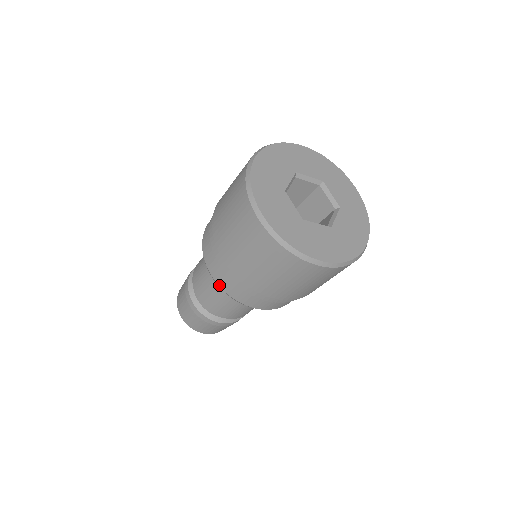
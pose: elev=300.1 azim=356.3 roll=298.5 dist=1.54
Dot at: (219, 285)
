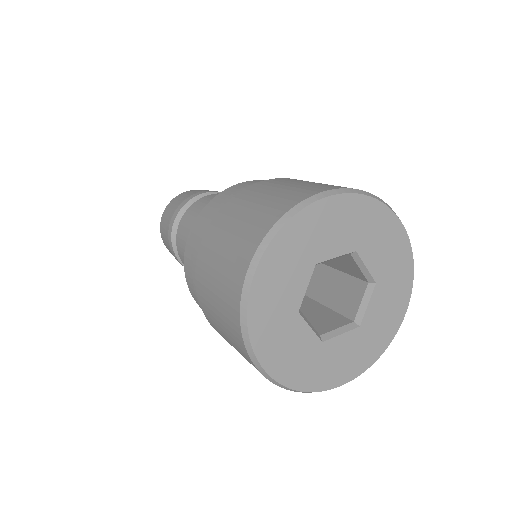
Dot at: occluded
